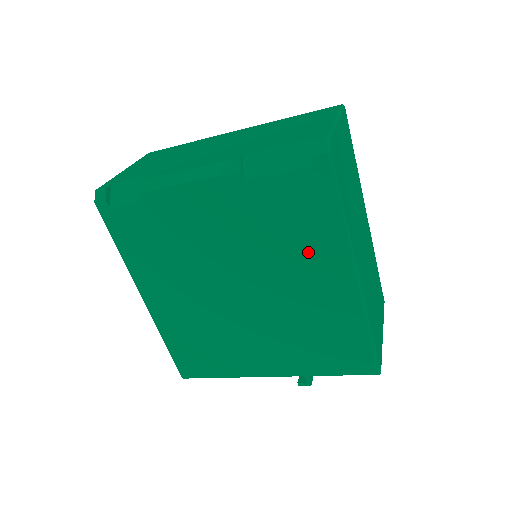
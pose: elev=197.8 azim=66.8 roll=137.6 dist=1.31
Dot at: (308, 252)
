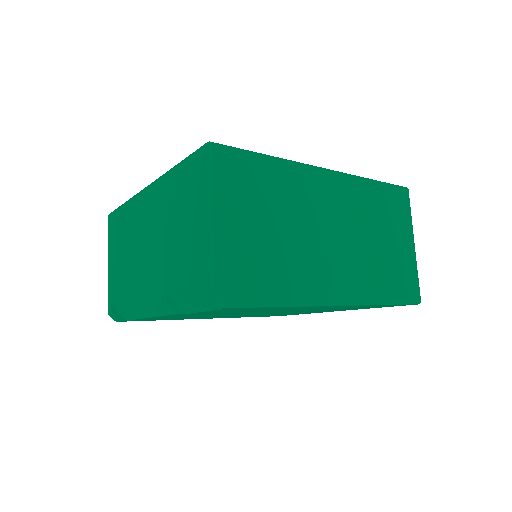
Dot at: (283, 309)
